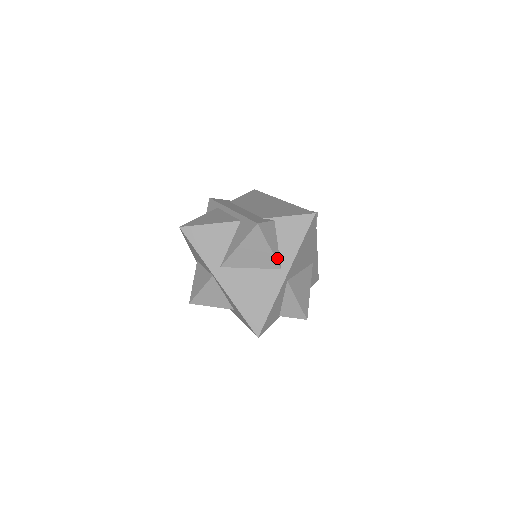
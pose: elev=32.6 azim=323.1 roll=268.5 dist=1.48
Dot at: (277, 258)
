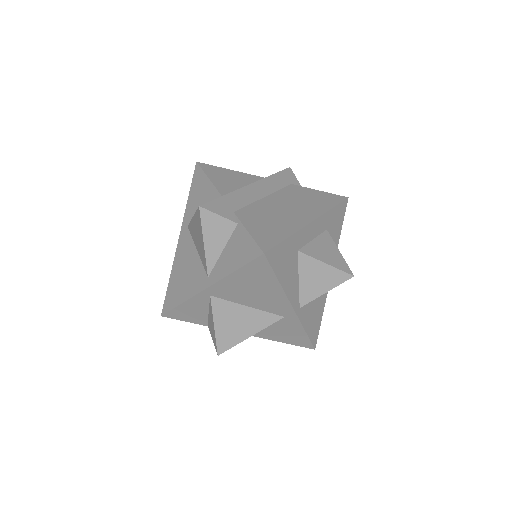
Dot at: (210, 262)
